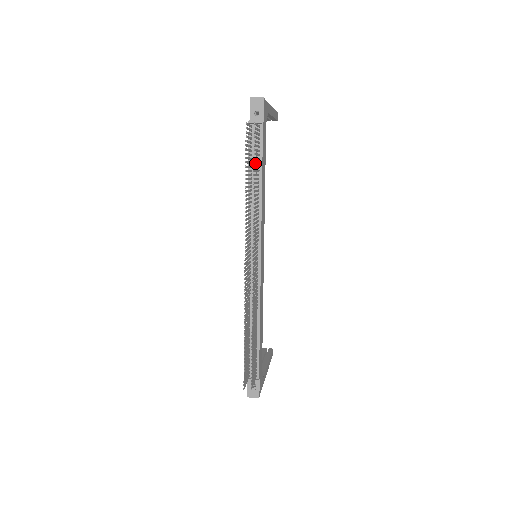
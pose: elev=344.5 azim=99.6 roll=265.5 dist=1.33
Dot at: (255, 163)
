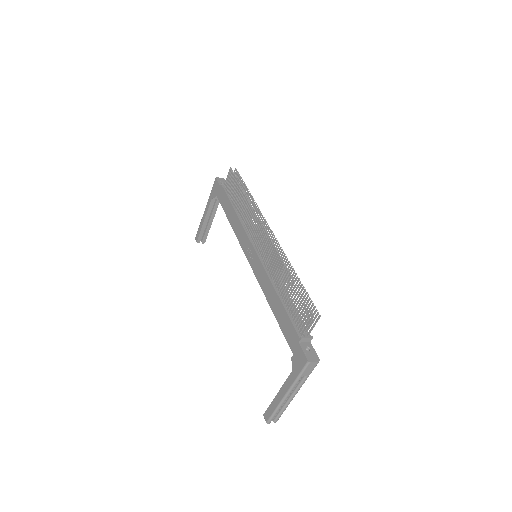
Dot at: (243, 186)
